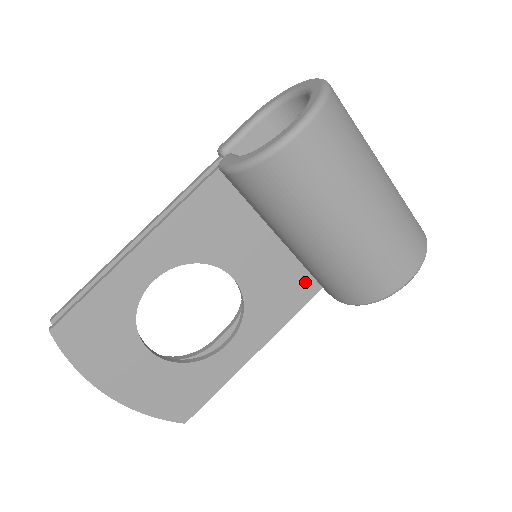
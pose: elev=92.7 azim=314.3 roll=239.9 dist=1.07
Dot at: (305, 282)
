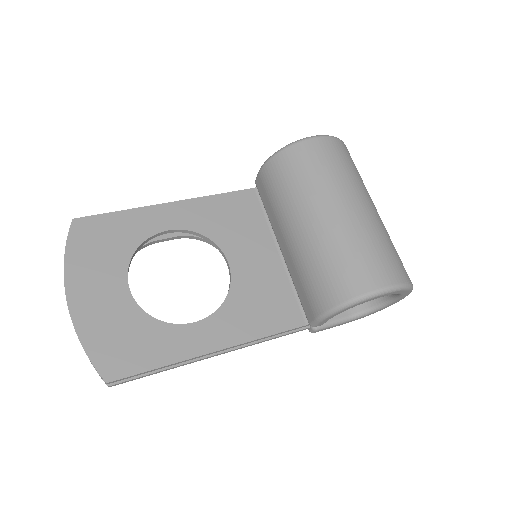
Dot at: (291, 309)
